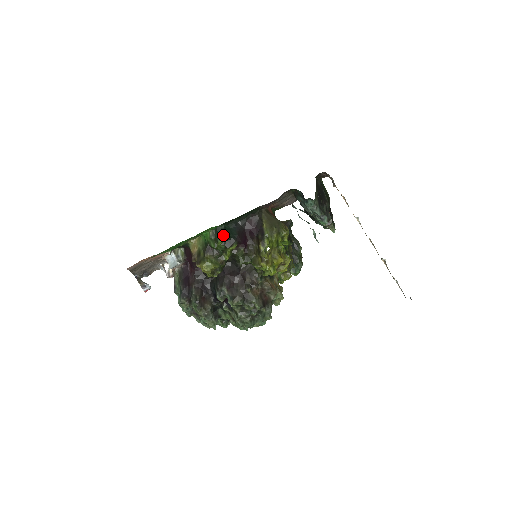
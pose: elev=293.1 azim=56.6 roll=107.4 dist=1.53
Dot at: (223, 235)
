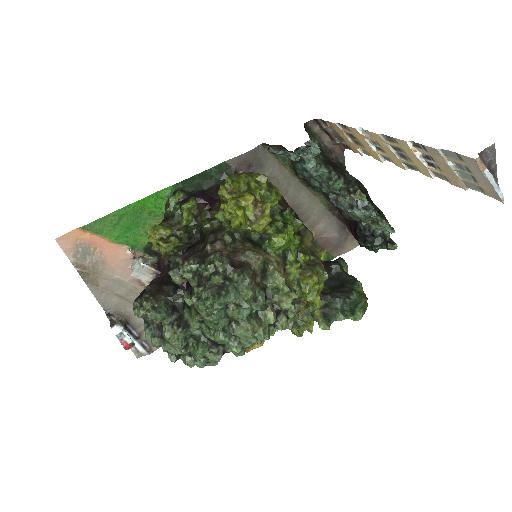
Dot at: (176, 192)
